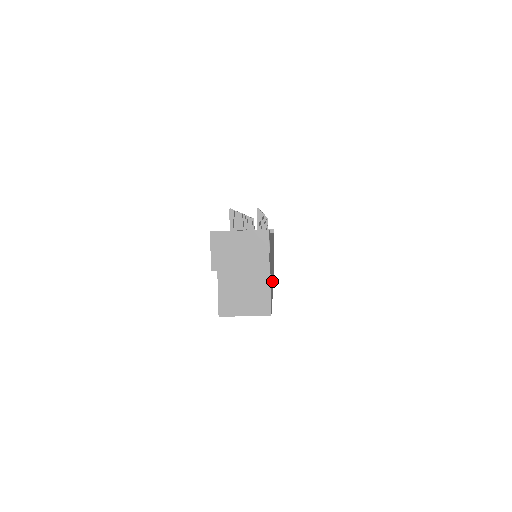
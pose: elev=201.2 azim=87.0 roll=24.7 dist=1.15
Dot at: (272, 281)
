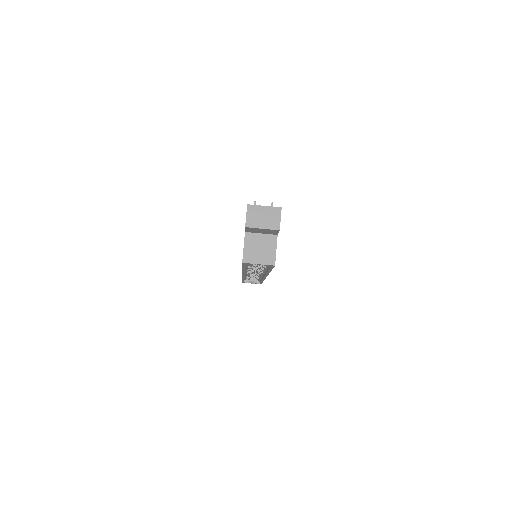
Dot at: occluded
